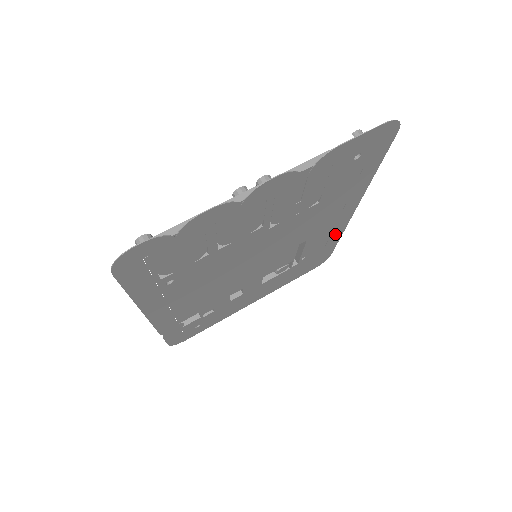
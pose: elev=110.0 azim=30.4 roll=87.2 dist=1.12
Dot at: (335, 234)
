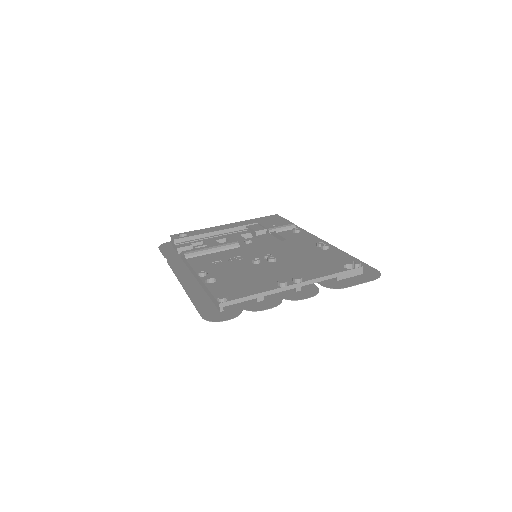
Dot at: occluded
